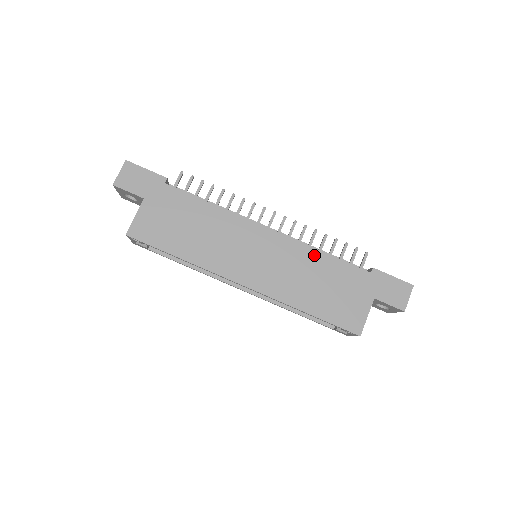
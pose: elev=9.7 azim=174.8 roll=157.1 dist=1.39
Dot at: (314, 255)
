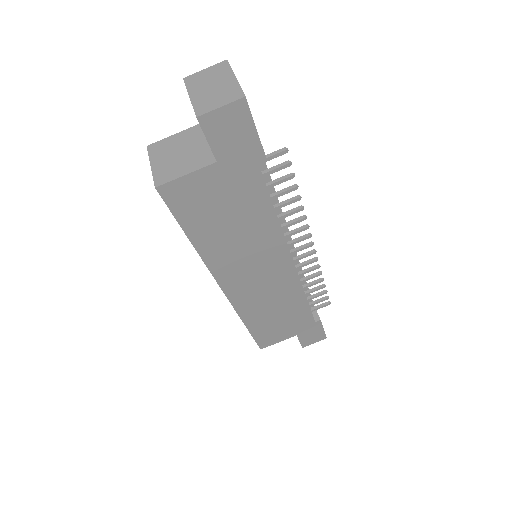
Dot at: (298, 296)
